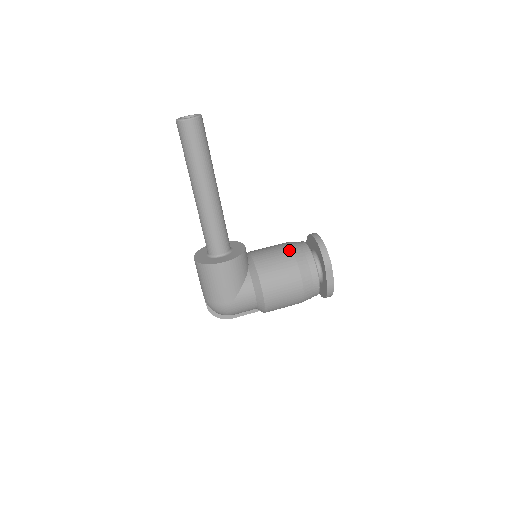
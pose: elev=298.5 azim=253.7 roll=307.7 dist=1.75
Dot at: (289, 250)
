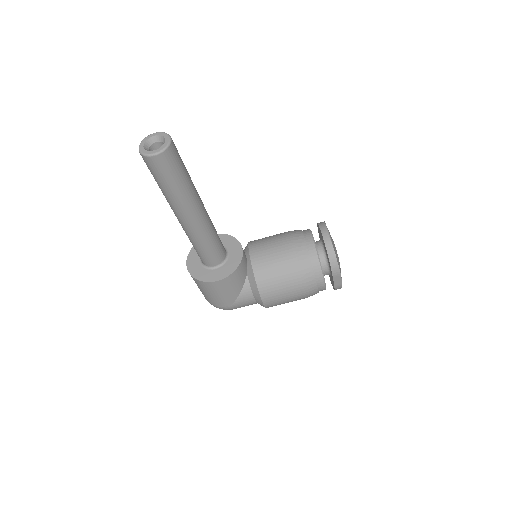
Dot at: (293, 254)
